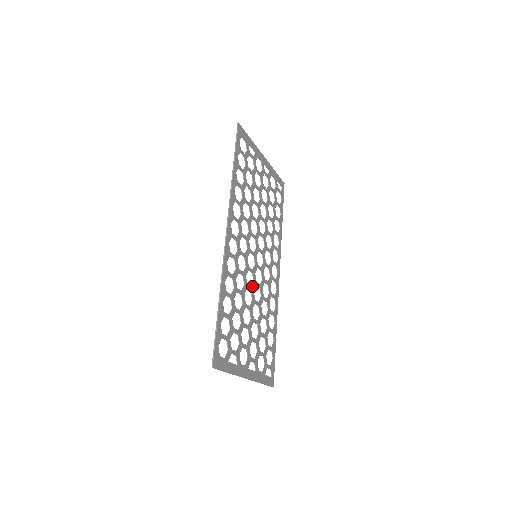
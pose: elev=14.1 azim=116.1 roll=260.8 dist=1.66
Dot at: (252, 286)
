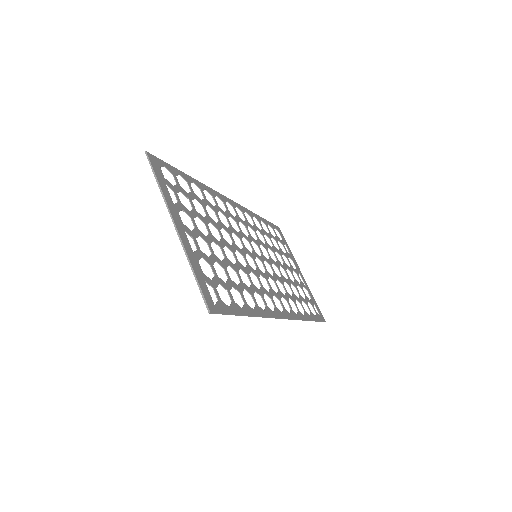
Dot at: (237, 246)
